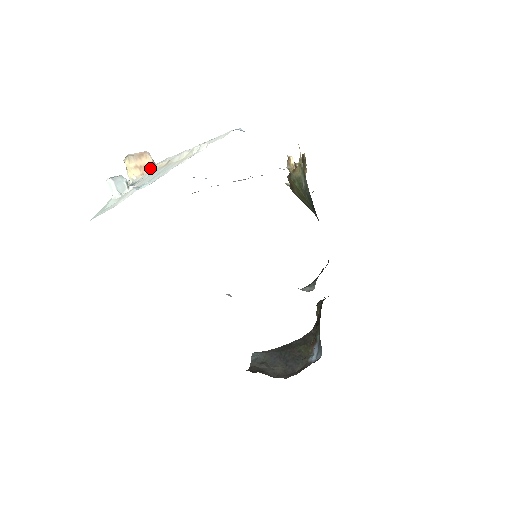
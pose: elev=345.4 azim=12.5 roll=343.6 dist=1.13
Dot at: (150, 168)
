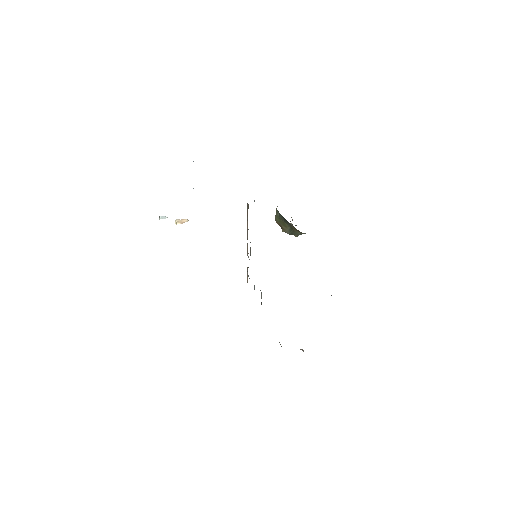
Dot at: (186, 221)
